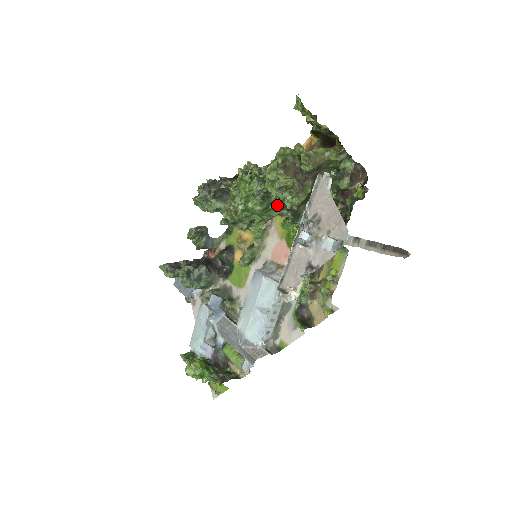
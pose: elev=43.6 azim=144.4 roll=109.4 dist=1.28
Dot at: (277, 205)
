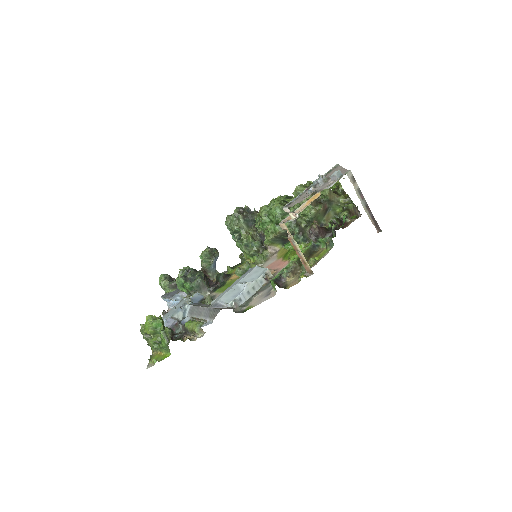
Dot at: occluded
